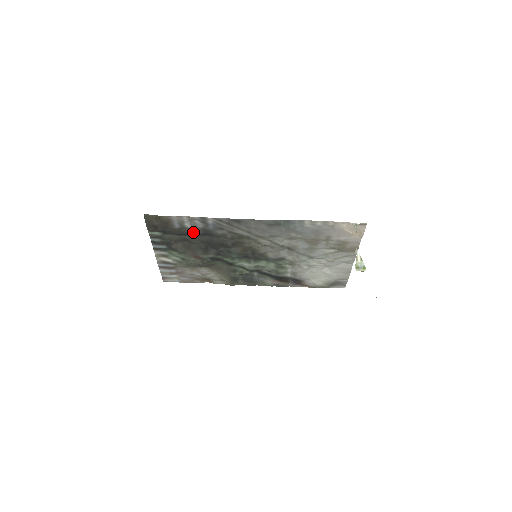
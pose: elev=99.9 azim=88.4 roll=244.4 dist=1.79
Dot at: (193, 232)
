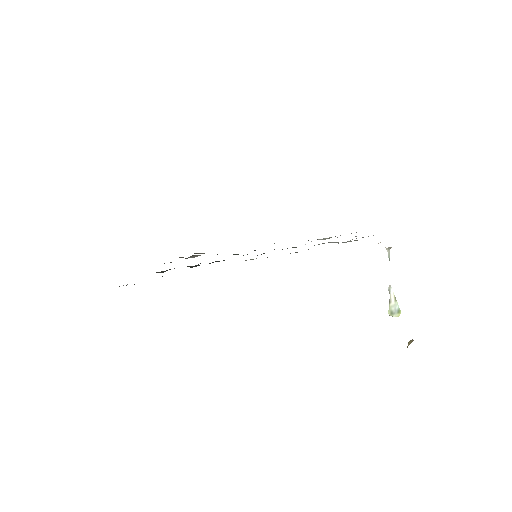
Dot at: occluded
